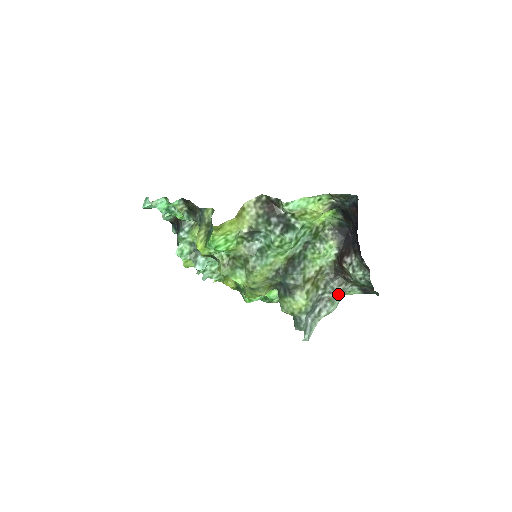
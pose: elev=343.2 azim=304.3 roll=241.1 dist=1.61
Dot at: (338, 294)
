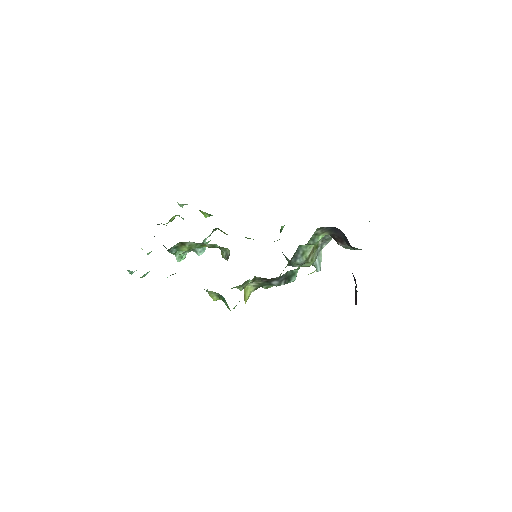
Dot at: occluded
